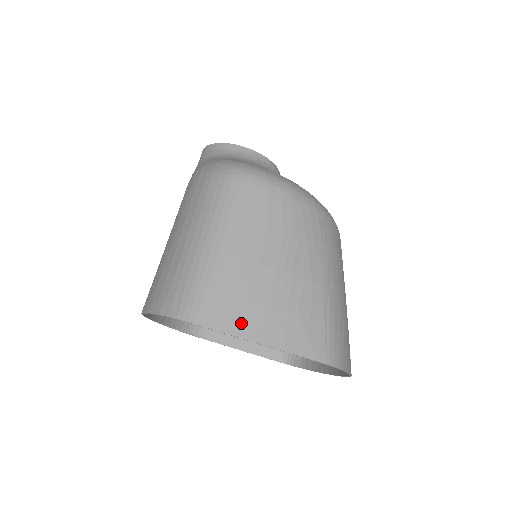
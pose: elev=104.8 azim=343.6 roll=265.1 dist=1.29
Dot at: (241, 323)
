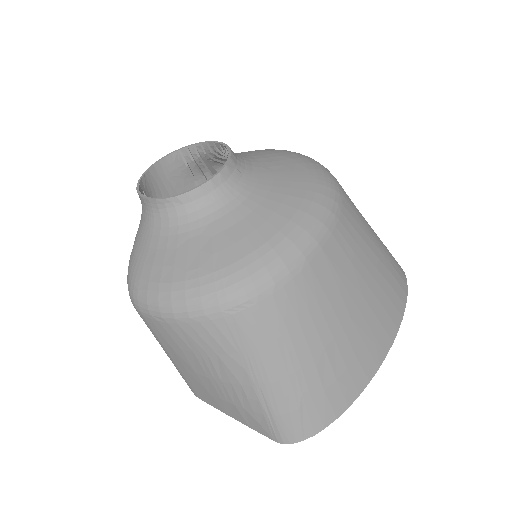
Dot at: (215, 404)
